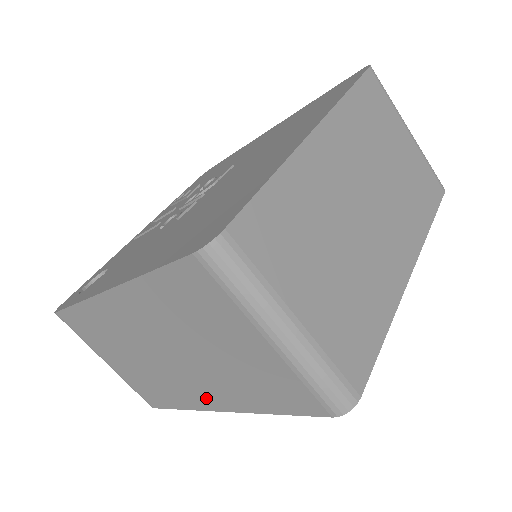
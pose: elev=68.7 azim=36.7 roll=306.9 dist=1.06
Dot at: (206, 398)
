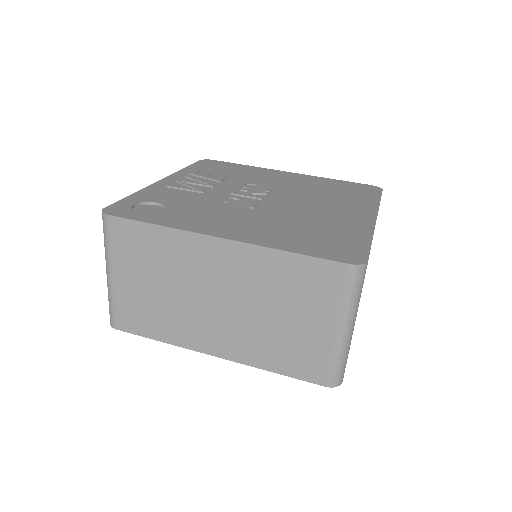
Dot at: (212, 342)
